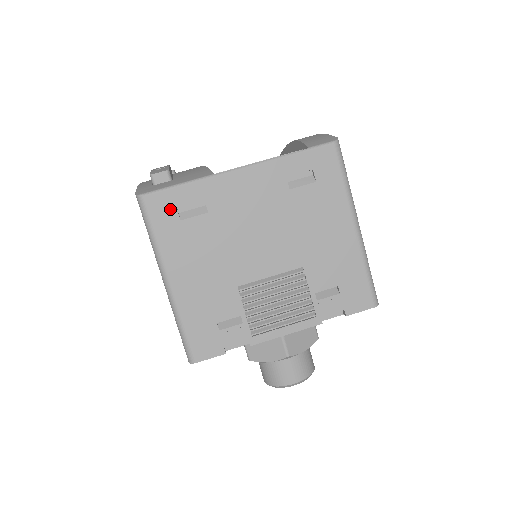
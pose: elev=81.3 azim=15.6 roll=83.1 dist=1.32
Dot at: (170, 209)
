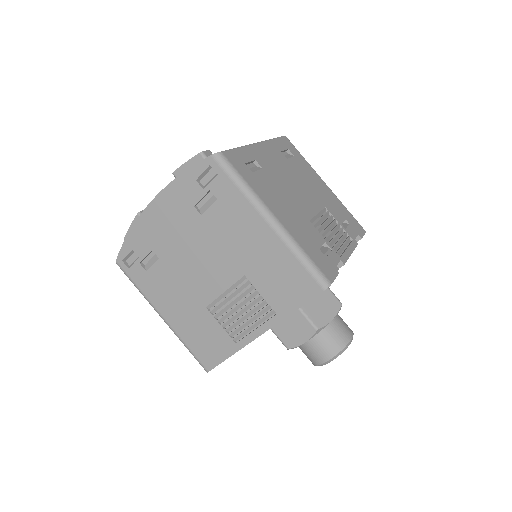
Dot at: (242, 164)
